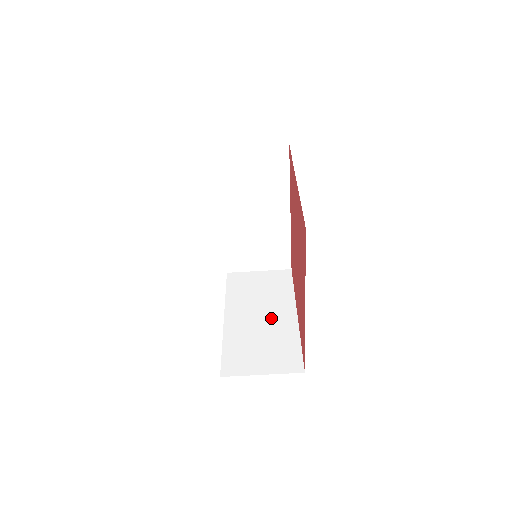
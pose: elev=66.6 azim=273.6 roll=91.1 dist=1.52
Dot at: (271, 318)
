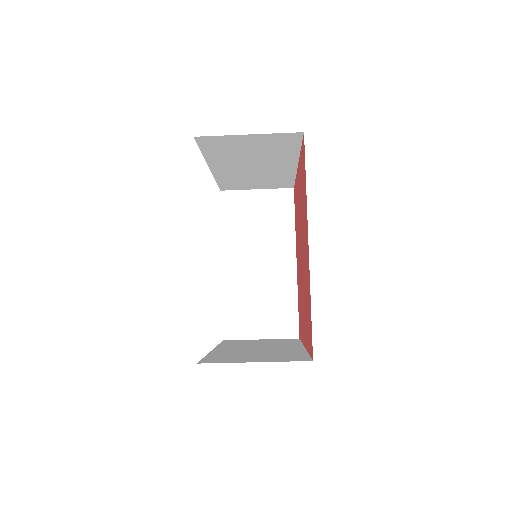
Dot at: (270, 267)
